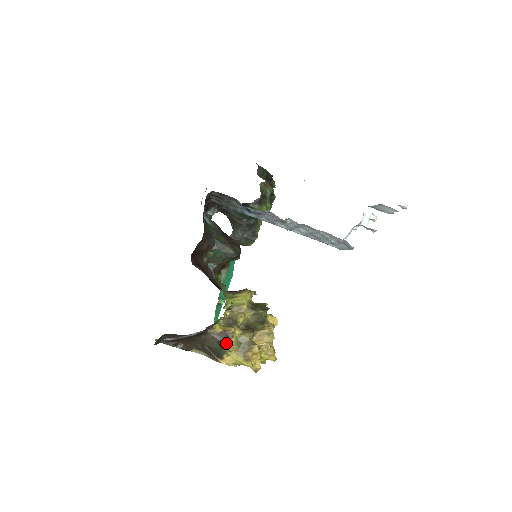
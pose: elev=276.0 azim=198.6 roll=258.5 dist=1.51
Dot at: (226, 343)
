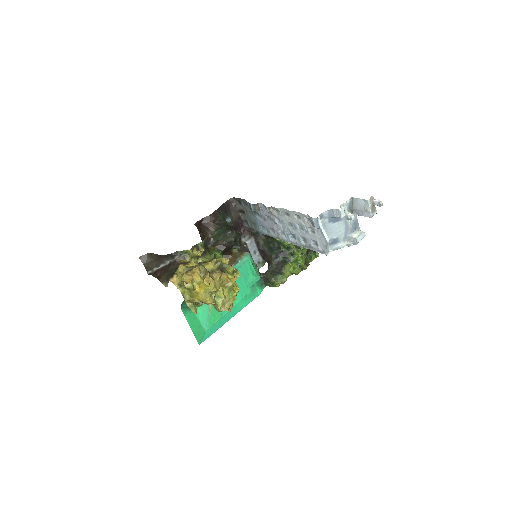
Dot at: (180, 264)
